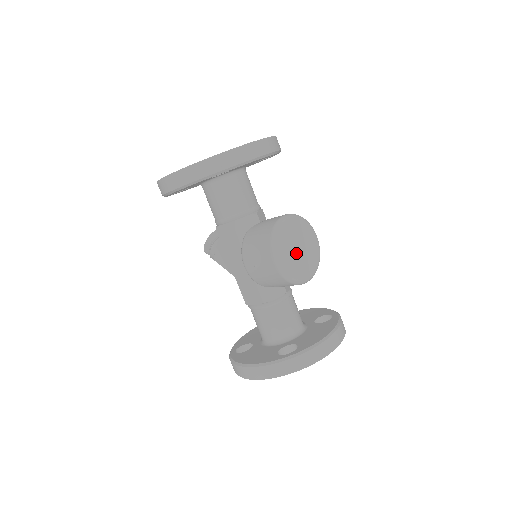
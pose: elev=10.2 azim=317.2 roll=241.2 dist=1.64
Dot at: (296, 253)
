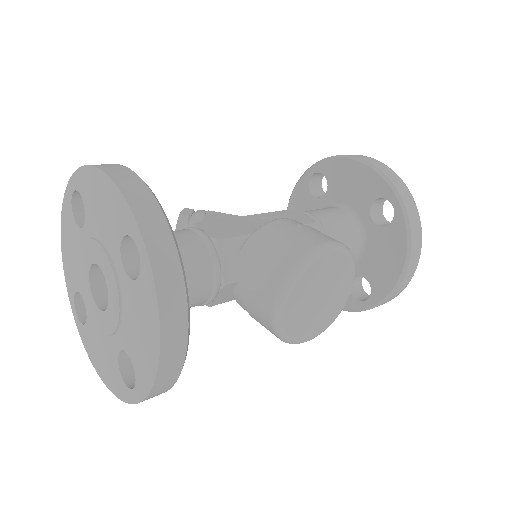
Dot at: (321, 306)
